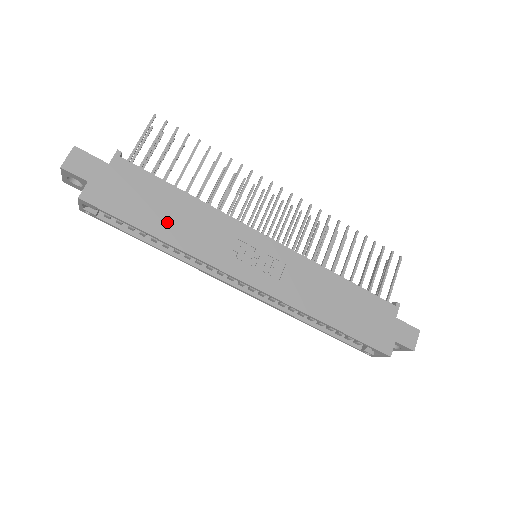
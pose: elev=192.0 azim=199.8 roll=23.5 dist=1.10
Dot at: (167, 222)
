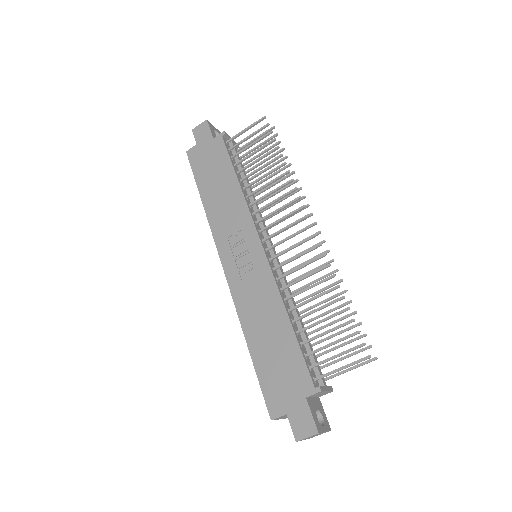
Dot at: (213, 192)
